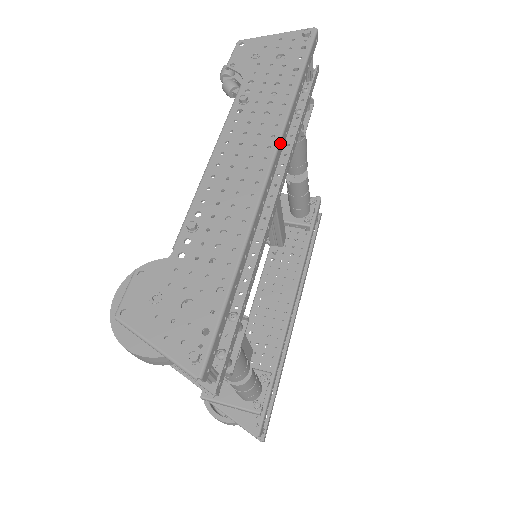
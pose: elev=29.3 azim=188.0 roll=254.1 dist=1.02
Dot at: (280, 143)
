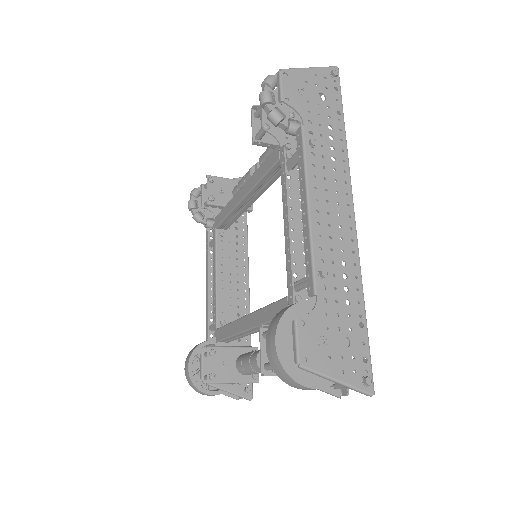
Dot at: (351, 189)
